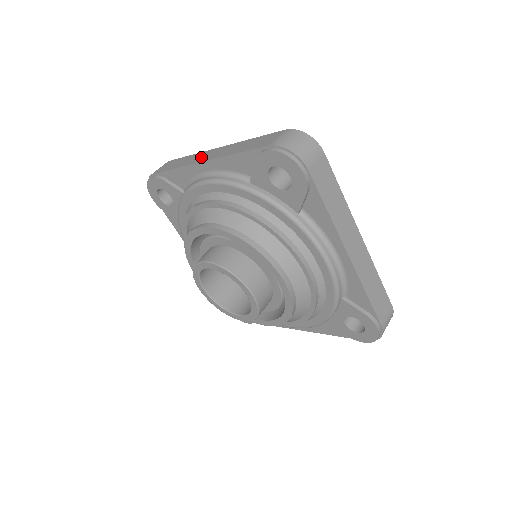
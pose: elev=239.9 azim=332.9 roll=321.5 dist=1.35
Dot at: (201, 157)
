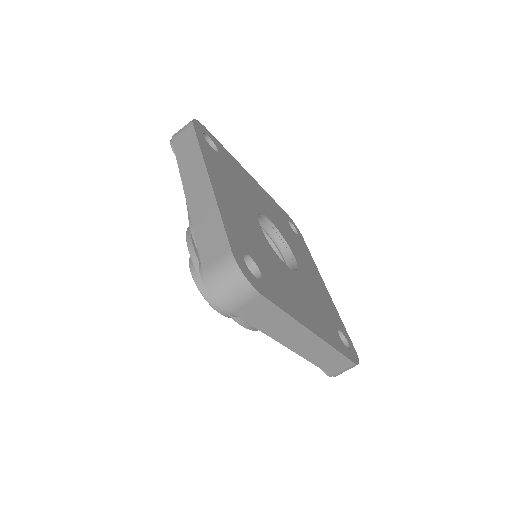
Dot at: (193, 178)
